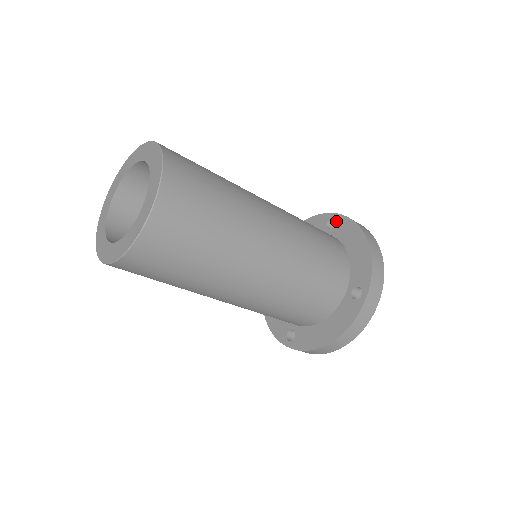
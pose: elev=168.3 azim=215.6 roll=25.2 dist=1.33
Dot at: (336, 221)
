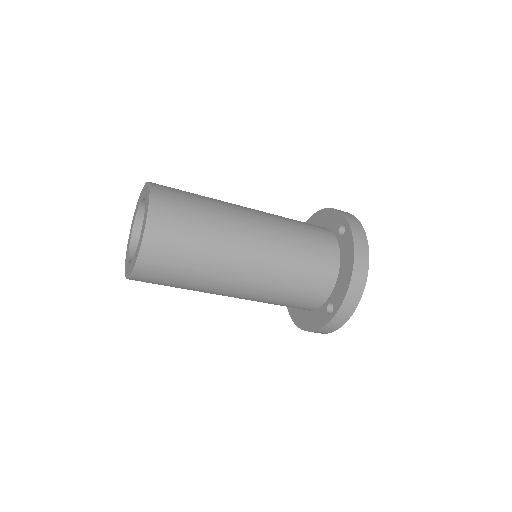
Dot at: (345, 231)
